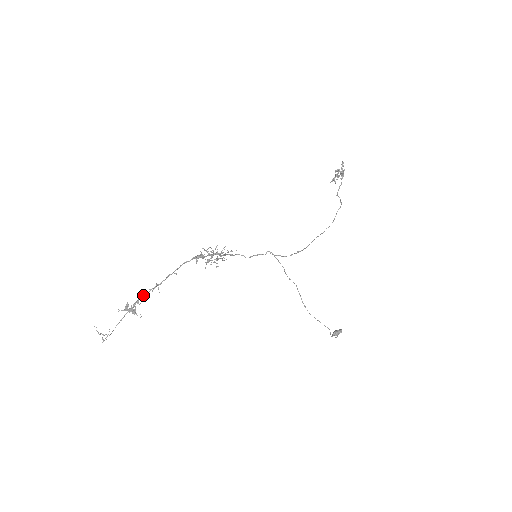
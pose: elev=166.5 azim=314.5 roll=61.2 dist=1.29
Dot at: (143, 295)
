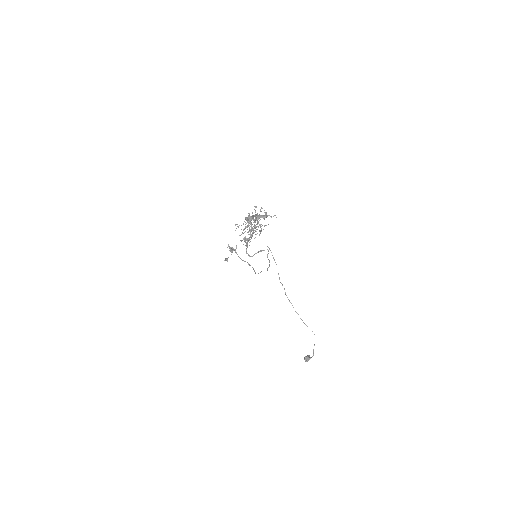
Dot at: (252, 215)
